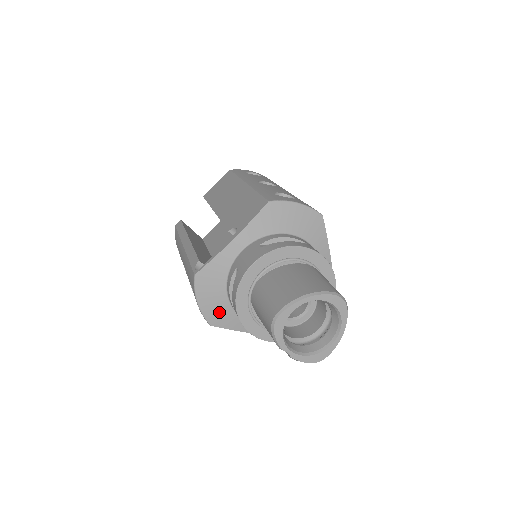
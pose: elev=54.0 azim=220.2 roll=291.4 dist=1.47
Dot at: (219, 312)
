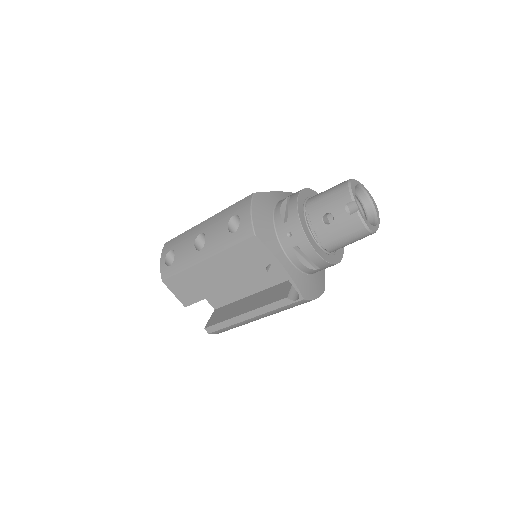
Dot at: (264, 228)
